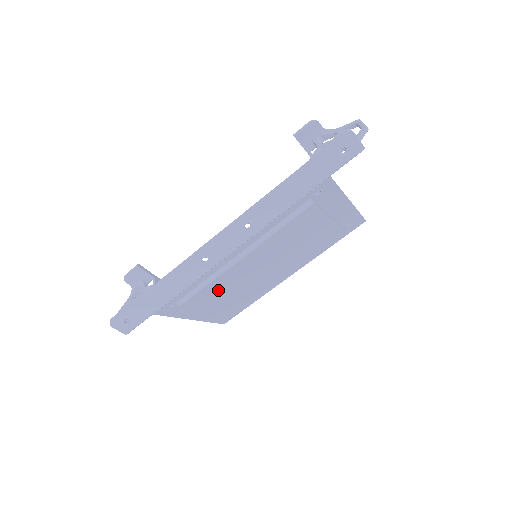
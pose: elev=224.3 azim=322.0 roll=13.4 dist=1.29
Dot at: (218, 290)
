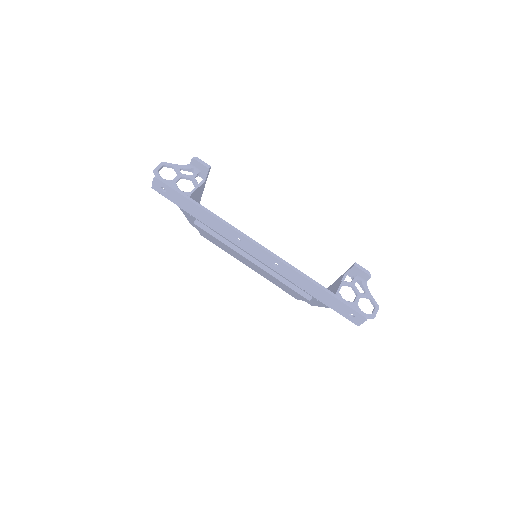
Dot at: (219, 242)
